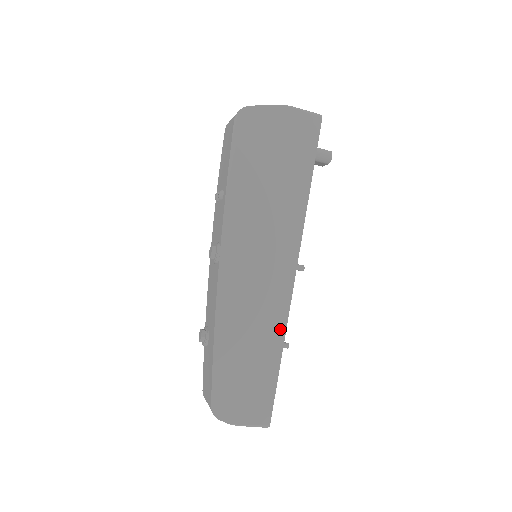
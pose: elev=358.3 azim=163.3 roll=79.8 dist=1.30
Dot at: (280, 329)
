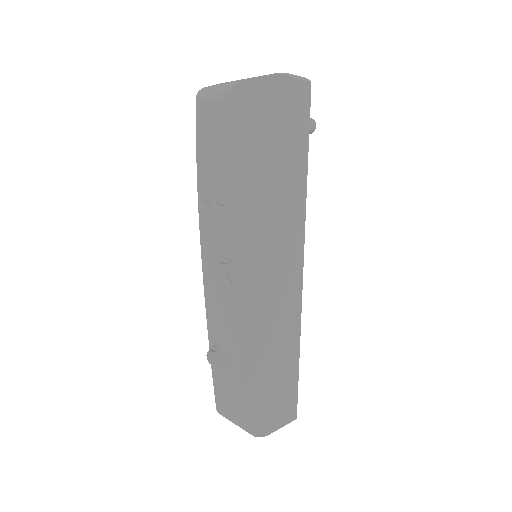
Dot at: (296, 327)
